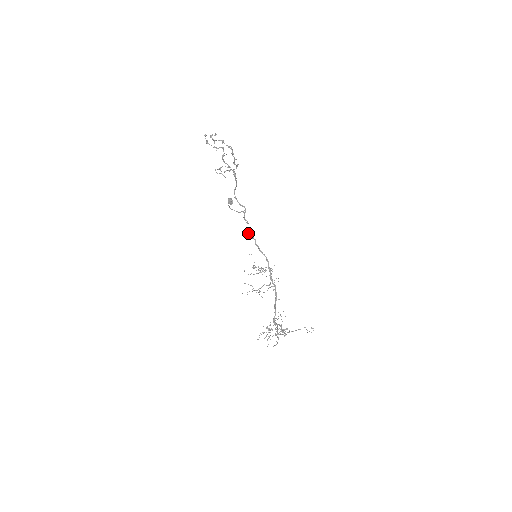
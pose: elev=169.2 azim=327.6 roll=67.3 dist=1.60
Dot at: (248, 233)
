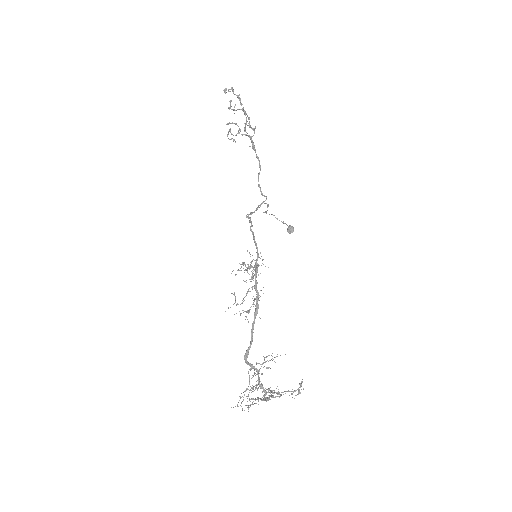
Dot at: occluded
